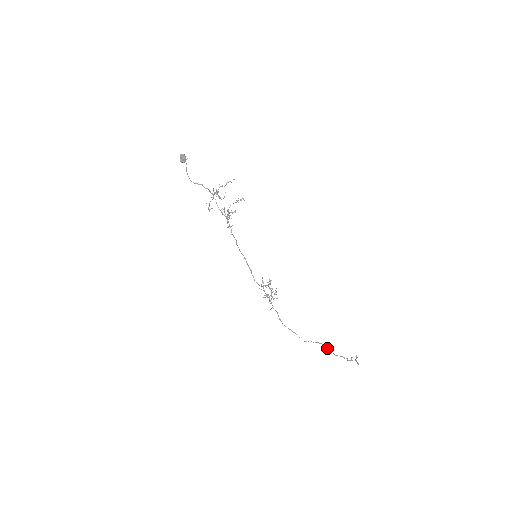
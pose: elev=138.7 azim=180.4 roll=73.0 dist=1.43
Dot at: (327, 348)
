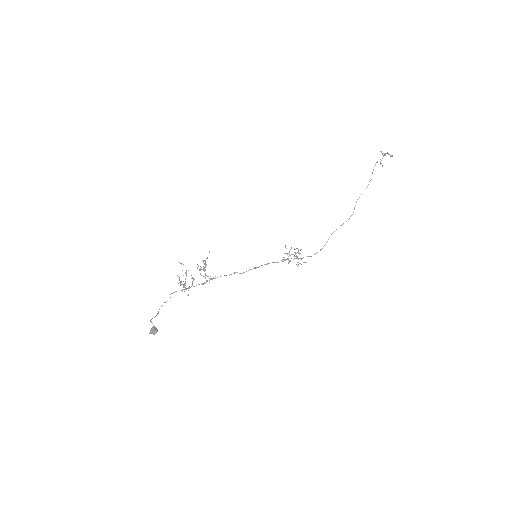
Dot at: occluded
